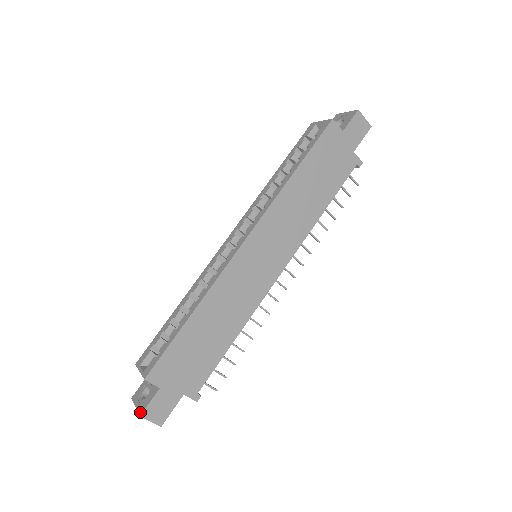
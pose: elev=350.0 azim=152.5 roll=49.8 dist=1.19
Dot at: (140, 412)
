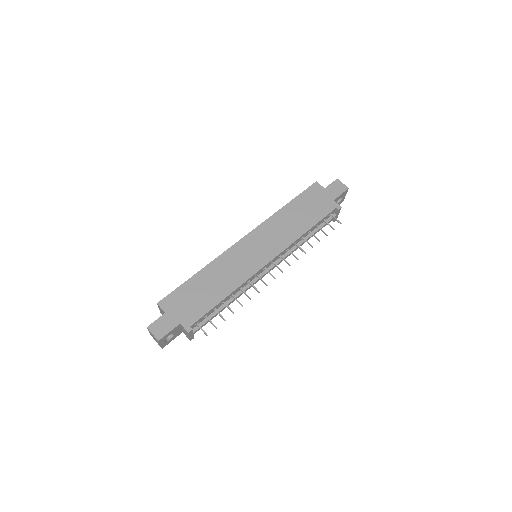
Dot at: (148, 327)
